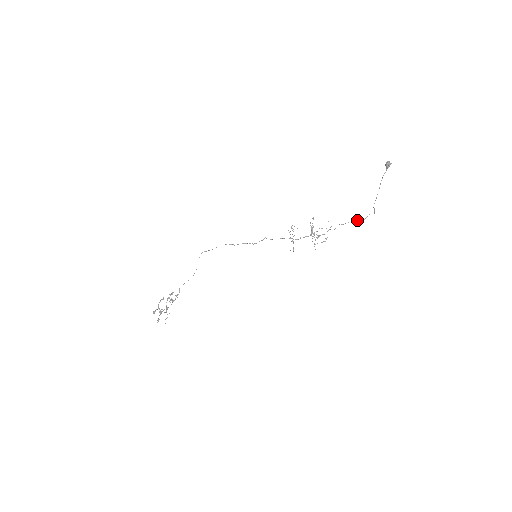
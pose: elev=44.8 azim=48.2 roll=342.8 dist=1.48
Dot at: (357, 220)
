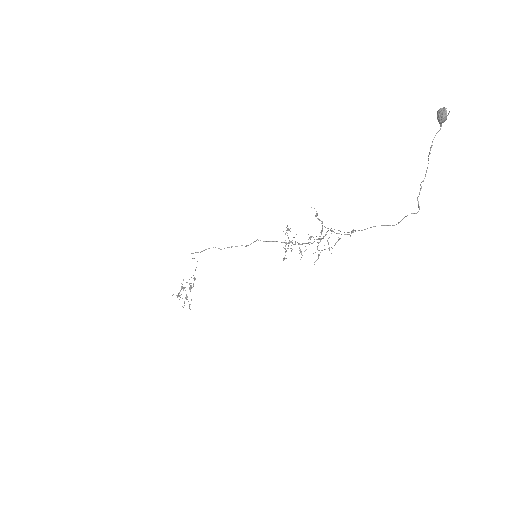
Dot at: occluded
